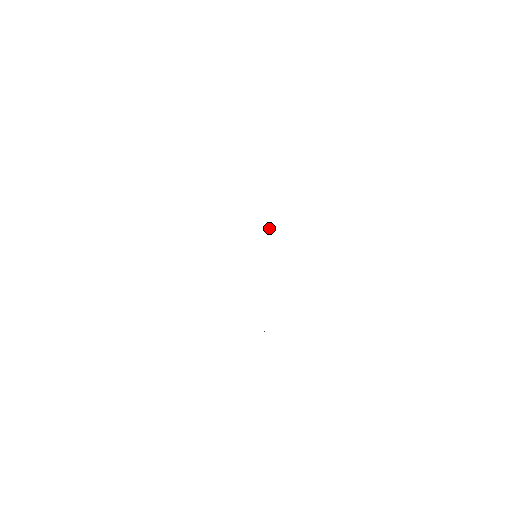
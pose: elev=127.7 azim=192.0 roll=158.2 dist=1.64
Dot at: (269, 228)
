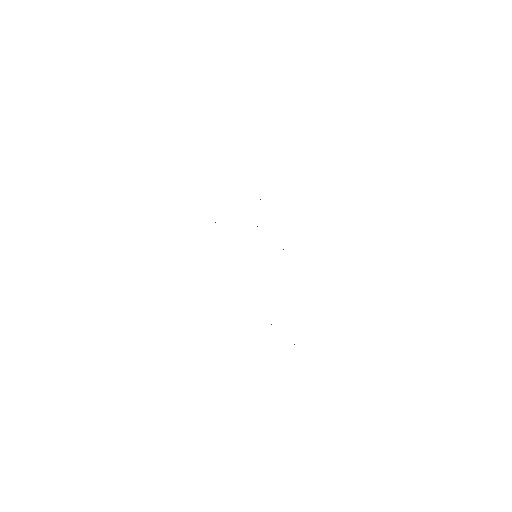
Dot at: occluded
